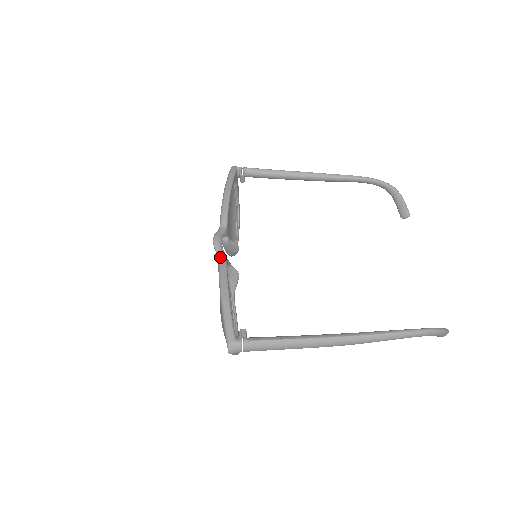
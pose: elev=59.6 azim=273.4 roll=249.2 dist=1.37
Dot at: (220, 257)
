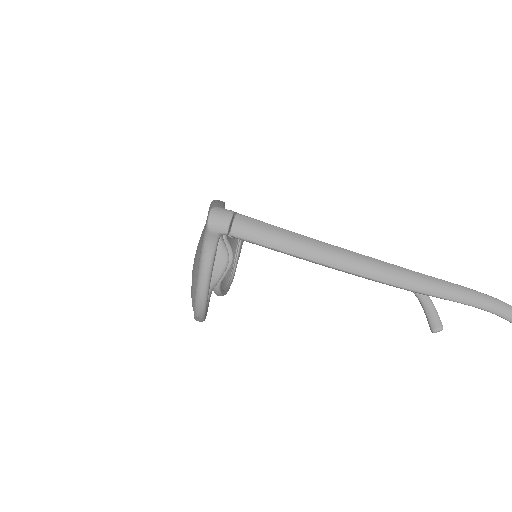
Dot at: occluded
